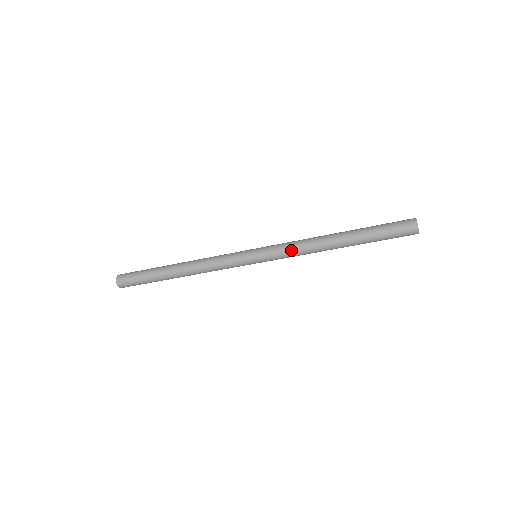
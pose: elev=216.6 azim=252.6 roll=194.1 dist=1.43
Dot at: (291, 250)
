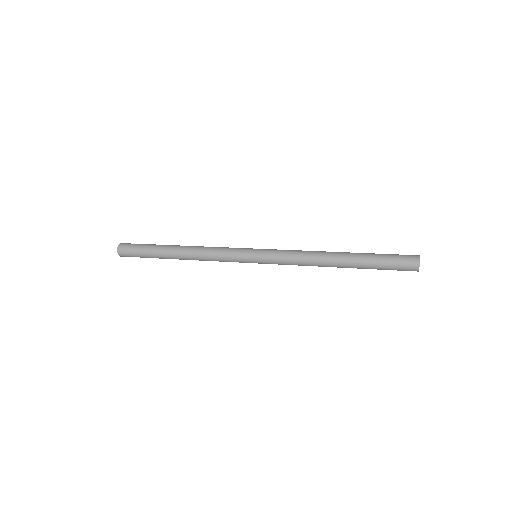
Dot at: occluded
